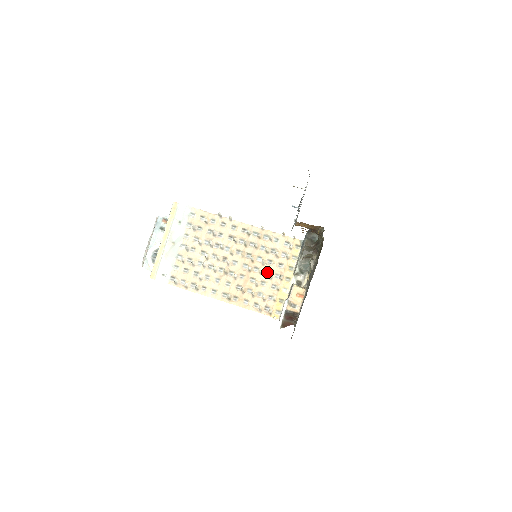
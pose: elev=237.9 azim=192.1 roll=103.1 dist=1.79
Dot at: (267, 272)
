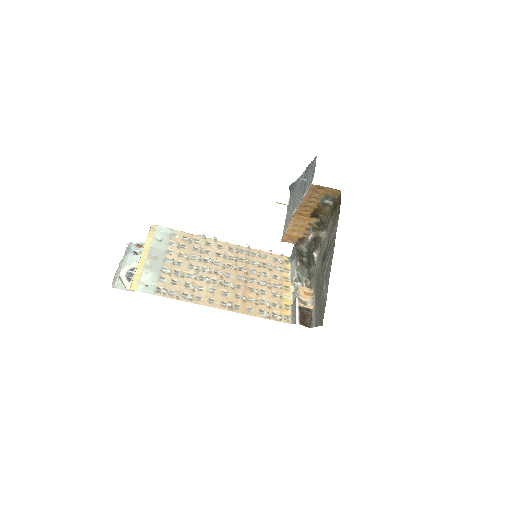
Dot at: (264, 283)
